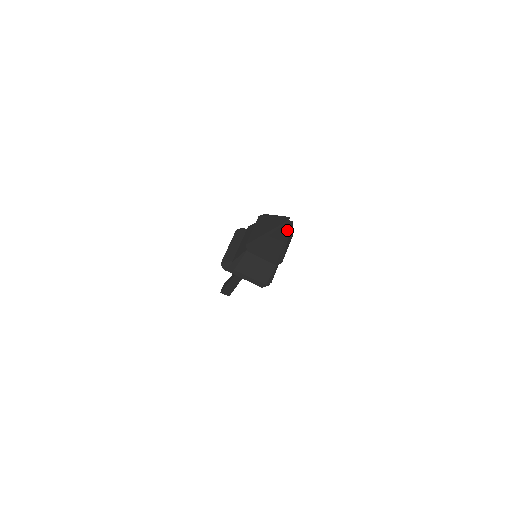
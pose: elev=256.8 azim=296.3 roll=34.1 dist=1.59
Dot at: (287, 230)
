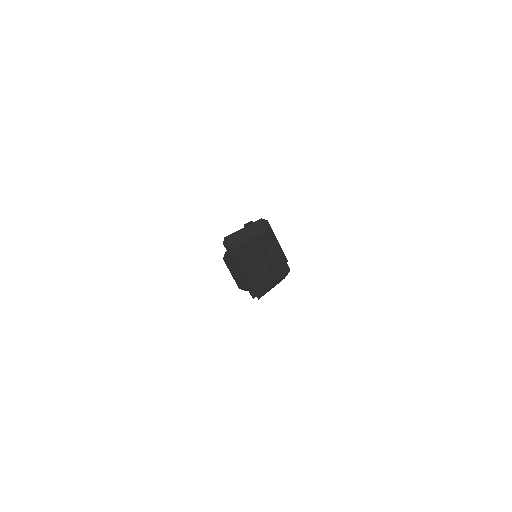
Dot at: occluded
